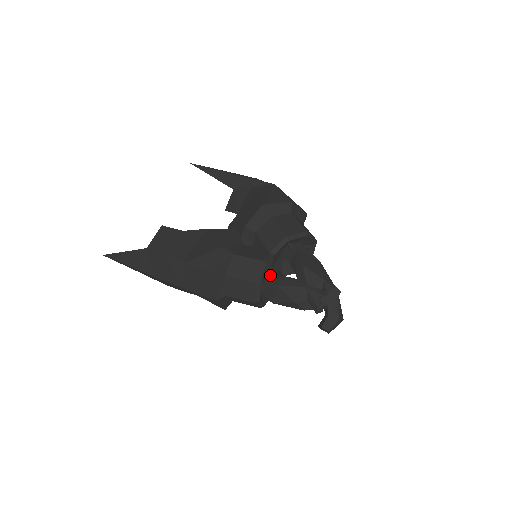
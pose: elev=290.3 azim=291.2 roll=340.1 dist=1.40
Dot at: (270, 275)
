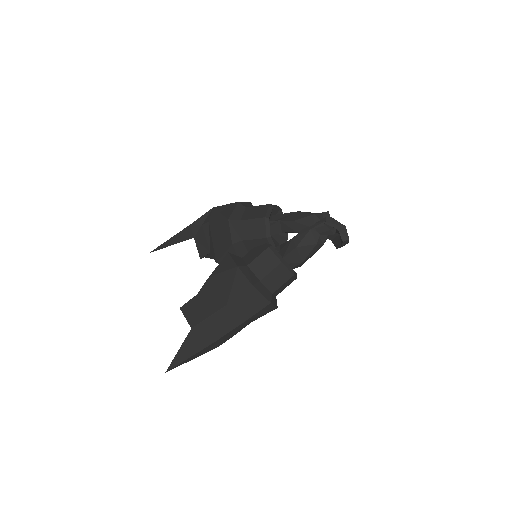
Dot at: (282, 251)
